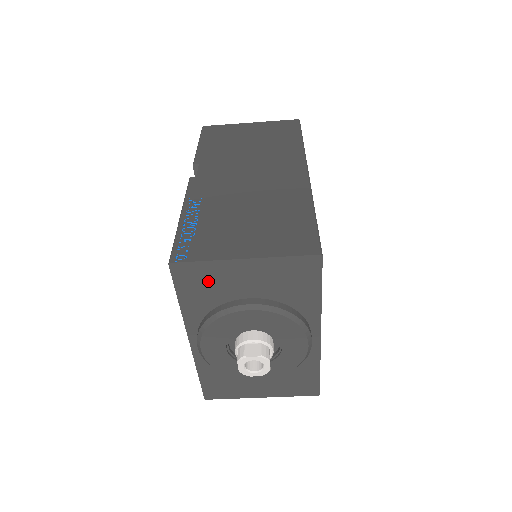
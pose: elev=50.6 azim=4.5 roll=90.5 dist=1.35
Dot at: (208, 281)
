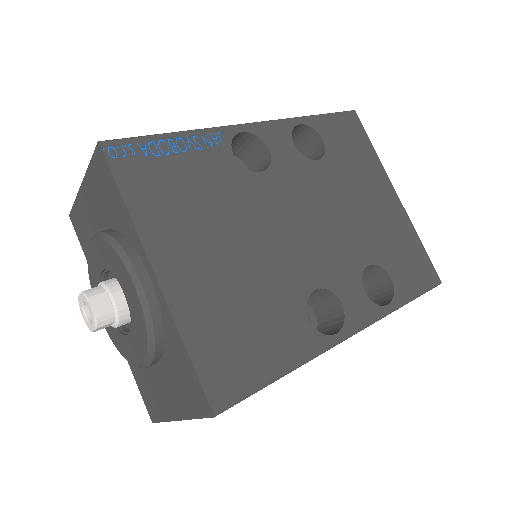
Dot at: (84, 225)
